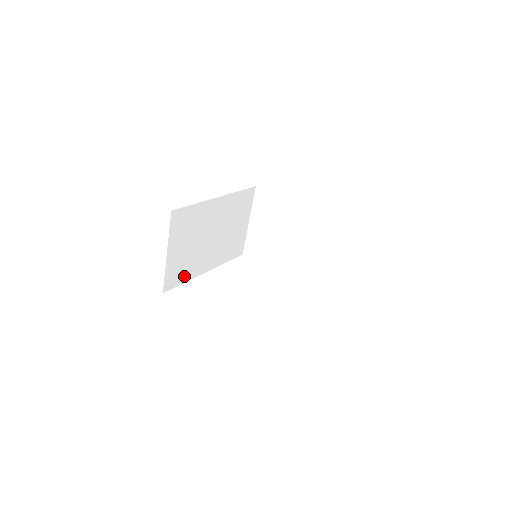
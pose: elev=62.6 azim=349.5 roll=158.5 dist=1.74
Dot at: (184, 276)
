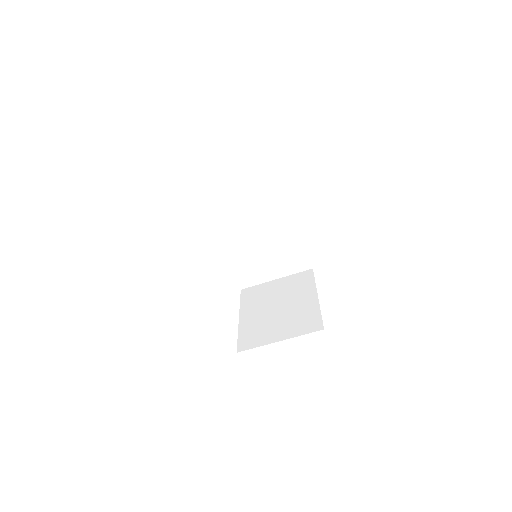
Dot at: (213, 210)
